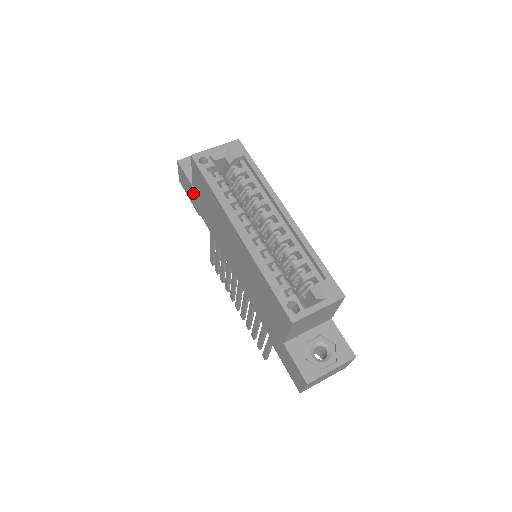
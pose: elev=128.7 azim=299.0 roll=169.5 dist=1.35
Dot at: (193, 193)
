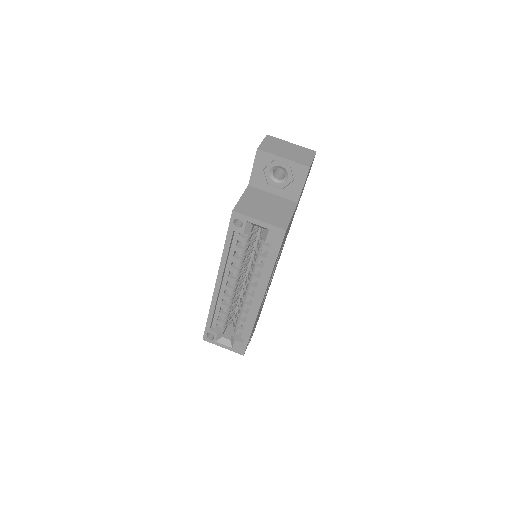
Dot at: occluded
